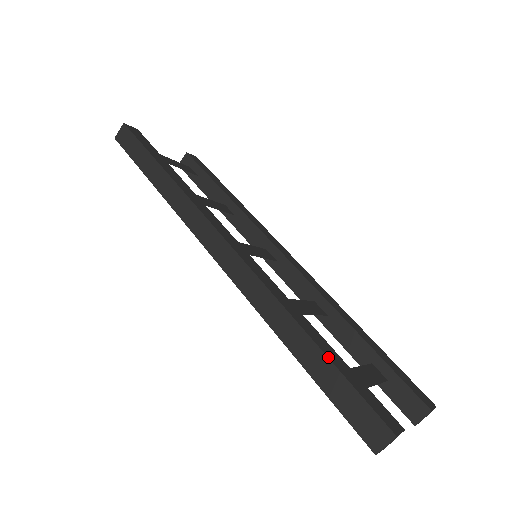
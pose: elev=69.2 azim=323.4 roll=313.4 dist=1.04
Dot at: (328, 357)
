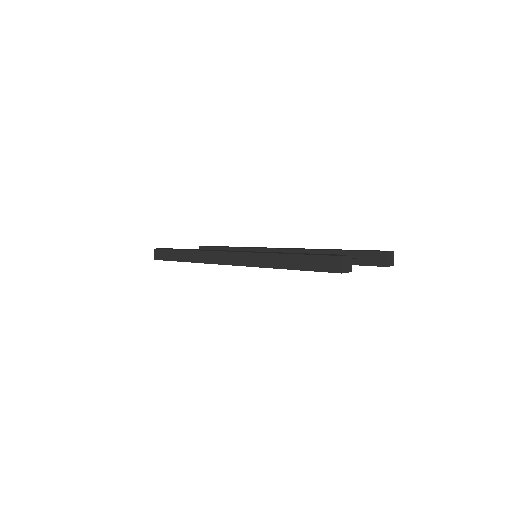
Dot at: (297, 254)
